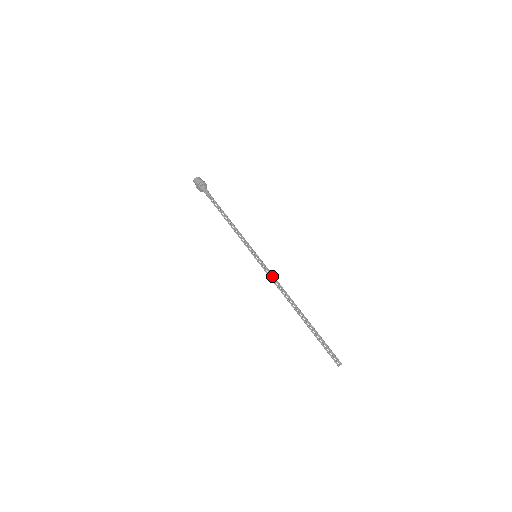
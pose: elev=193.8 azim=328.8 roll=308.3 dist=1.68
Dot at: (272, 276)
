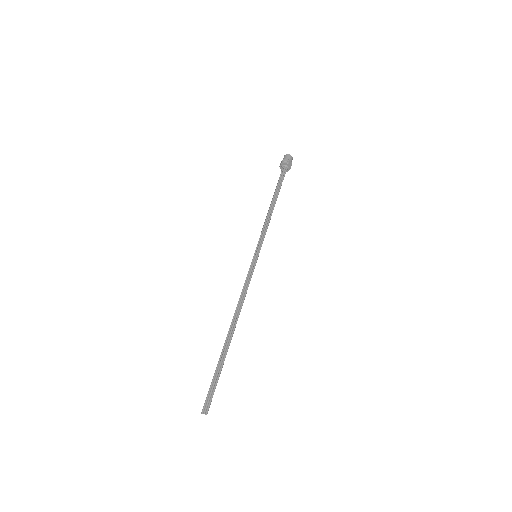
Dot at: (246, 283)
